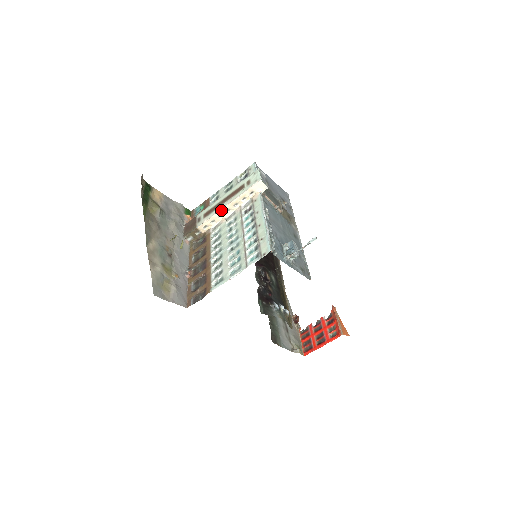
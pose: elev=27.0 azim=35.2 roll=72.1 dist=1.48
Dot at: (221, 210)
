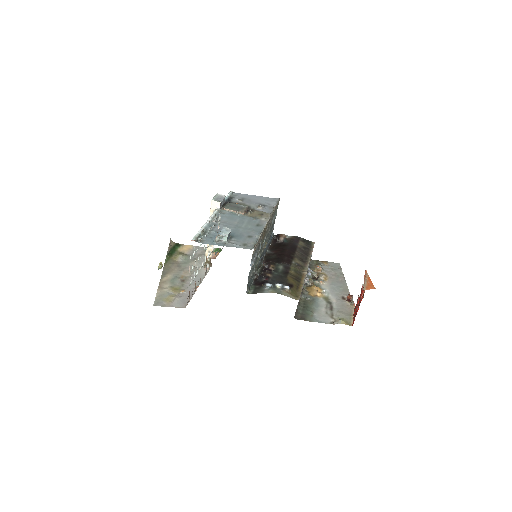
Dot at: occluded
